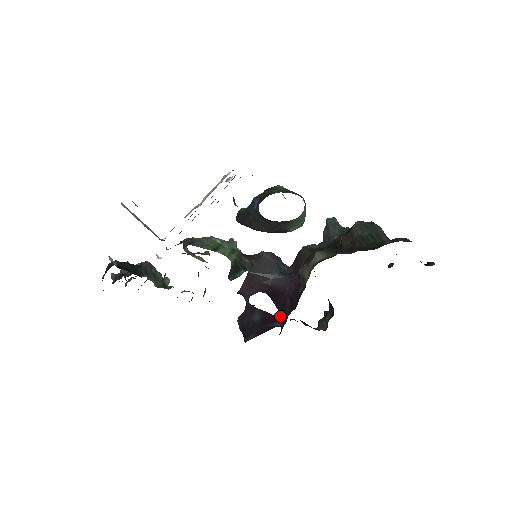
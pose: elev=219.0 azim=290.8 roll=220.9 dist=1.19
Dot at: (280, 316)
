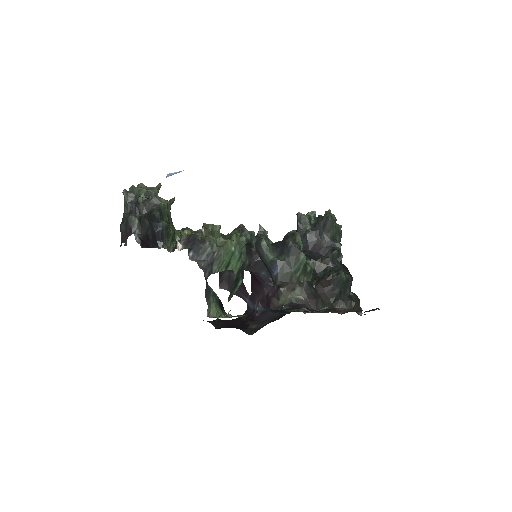
Dot at: (251, 297)
